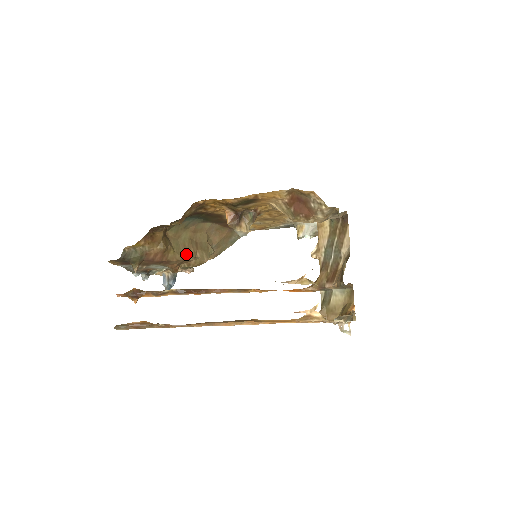
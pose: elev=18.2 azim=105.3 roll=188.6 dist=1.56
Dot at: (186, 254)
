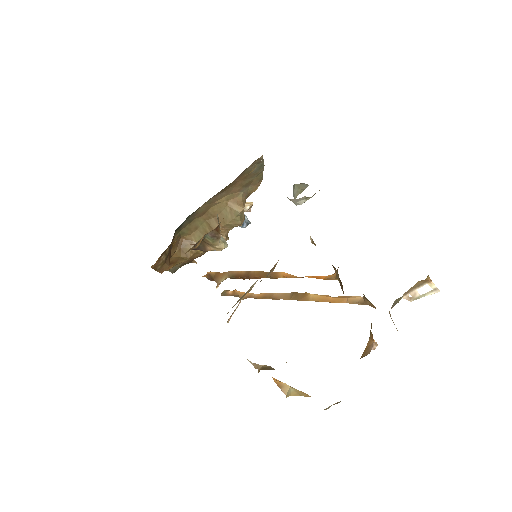
Dot at: occluded
